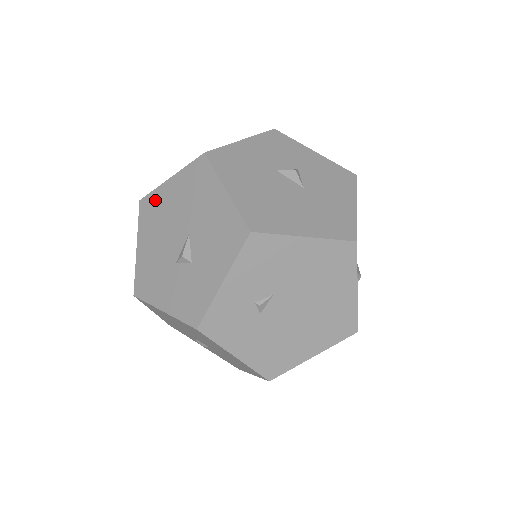
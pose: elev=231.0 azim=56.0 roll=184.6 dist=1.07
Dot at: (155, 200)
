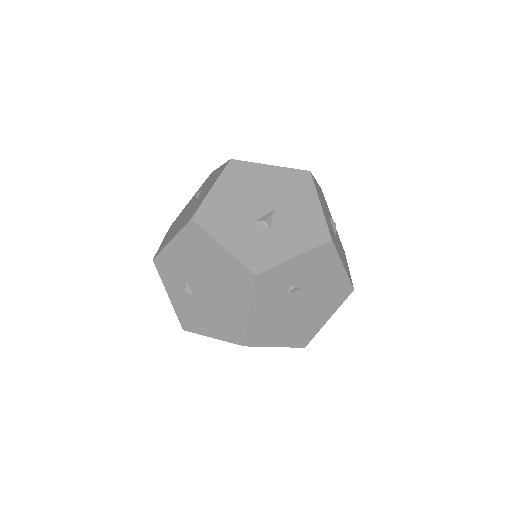
Dot at: (249, 169)
